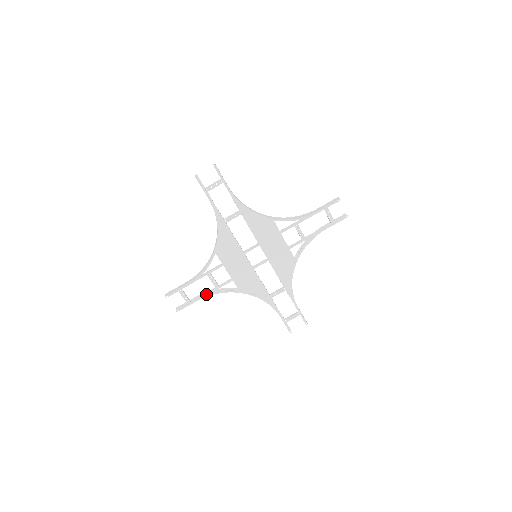
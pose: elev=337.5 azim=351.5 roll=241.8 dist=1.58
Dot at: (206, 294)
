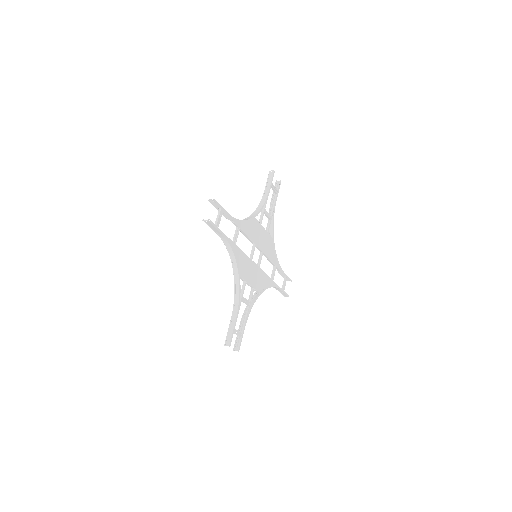
Dot at: (247, 316)
